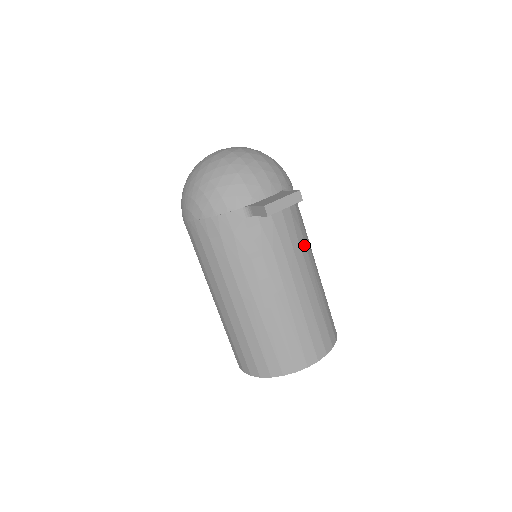
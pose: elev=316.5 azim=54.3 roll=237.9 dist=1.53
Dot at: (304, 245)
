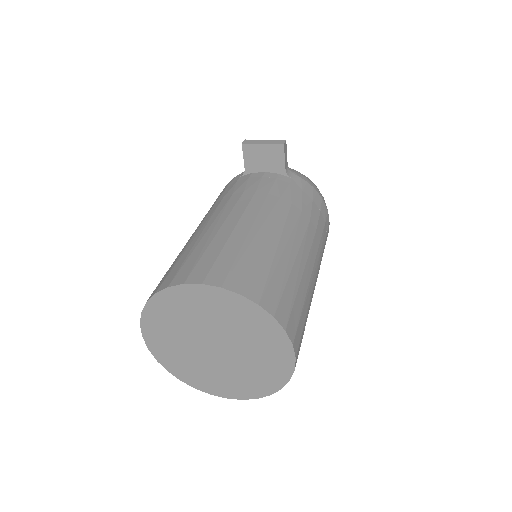
Dot at: (286, 209)
